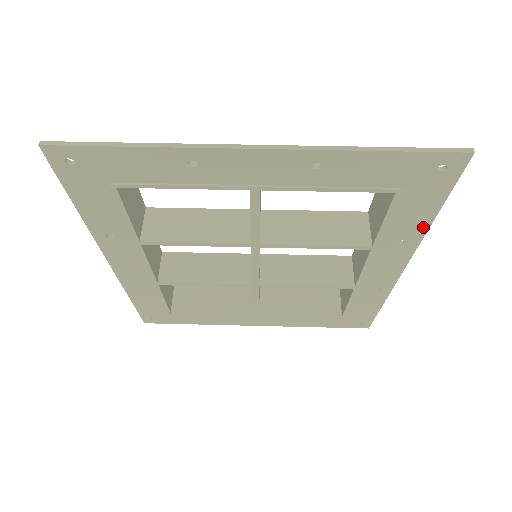
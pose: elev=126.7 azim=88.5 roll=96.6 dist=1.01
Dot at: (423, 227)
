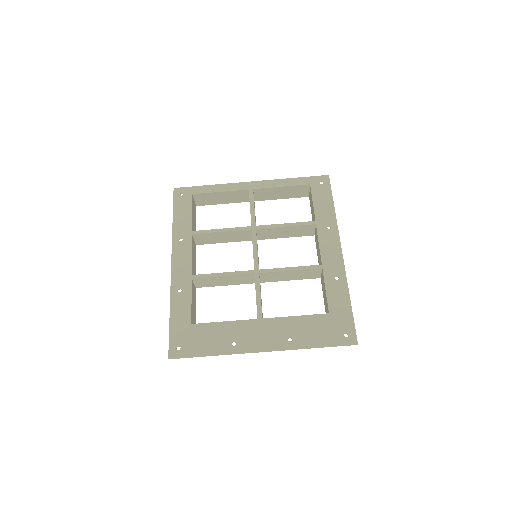
Dot at: (345, 292)
